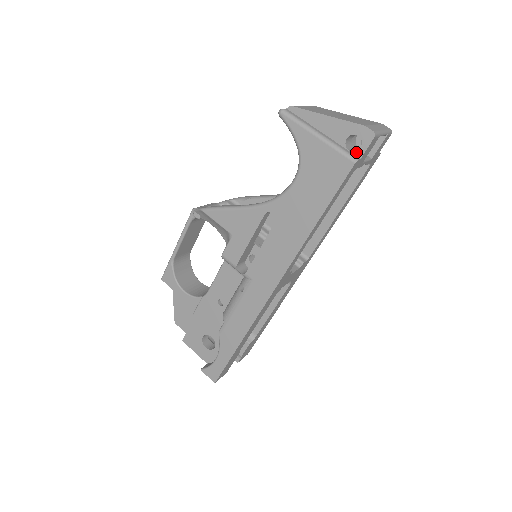
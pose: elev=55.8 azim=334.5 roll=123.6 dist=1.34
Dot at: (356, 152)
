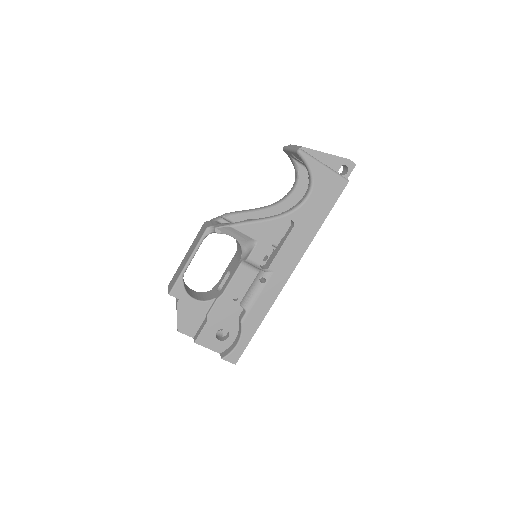
Dot at: (345, 175)
